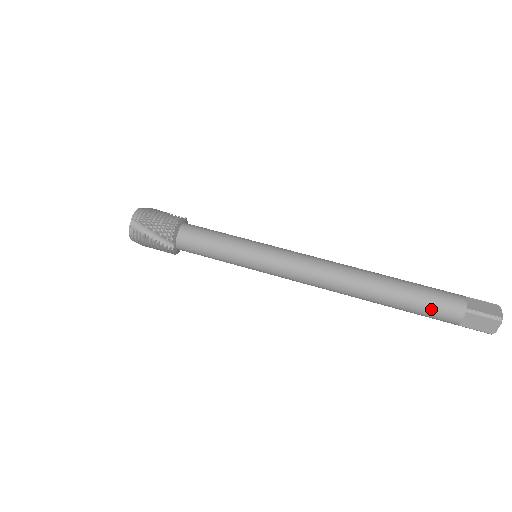
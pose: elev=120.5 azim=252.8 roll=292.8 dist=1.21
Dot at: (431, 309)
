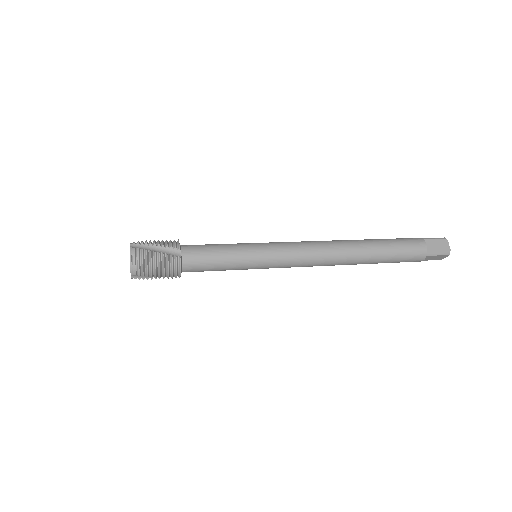
Dot at: (403, 243)
